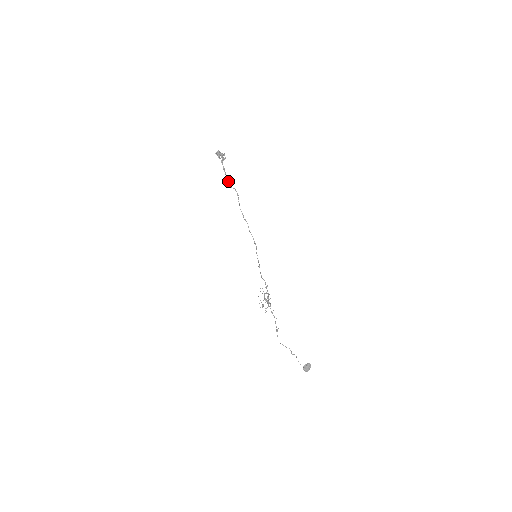
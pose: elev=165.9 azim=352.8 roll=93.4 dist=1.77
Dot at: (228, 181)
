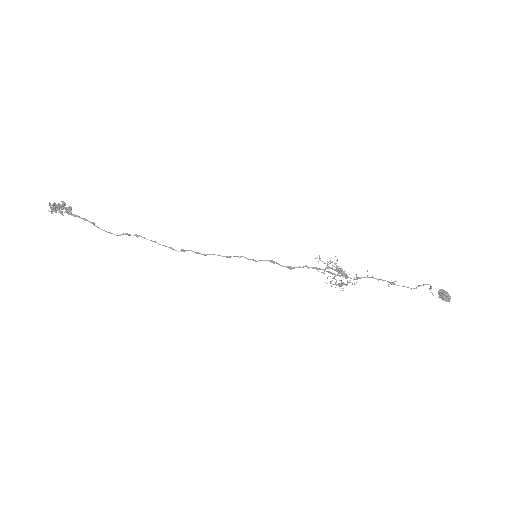
Dot at: occluded
